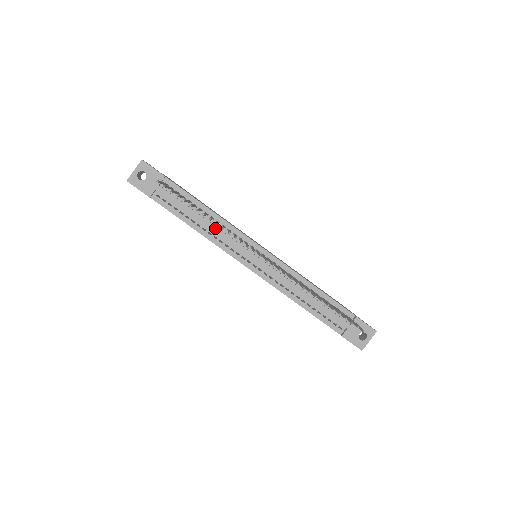
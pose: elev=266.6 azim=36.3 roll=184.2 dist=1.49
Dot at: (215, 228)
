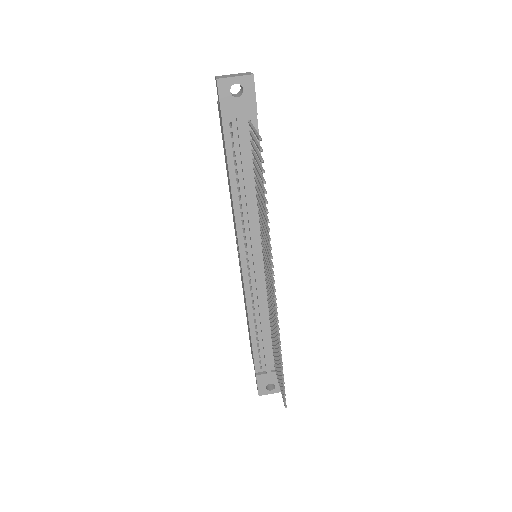
Dot at: (251, 207)
